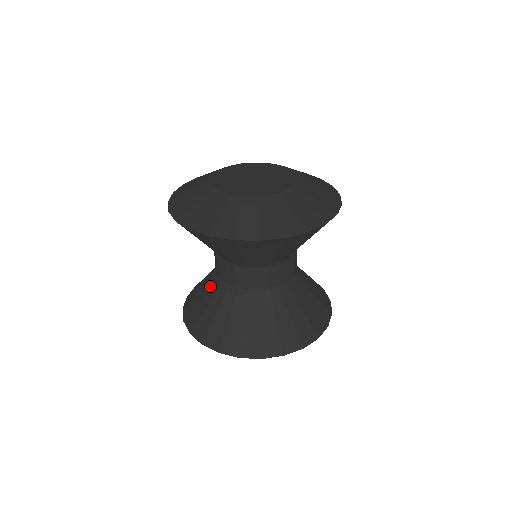
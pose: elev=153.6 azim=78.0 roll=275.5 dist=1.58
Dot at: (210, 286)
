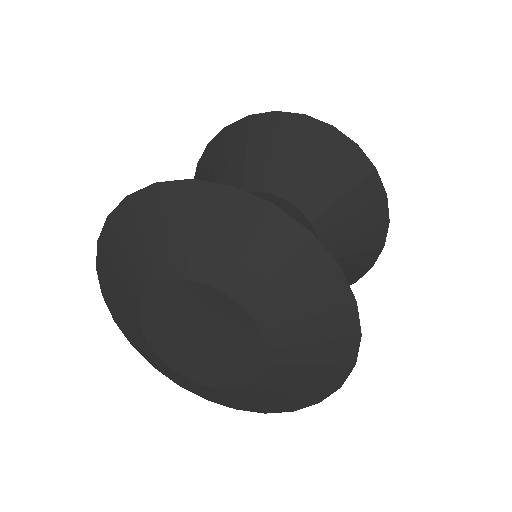
Dot at: occluded
